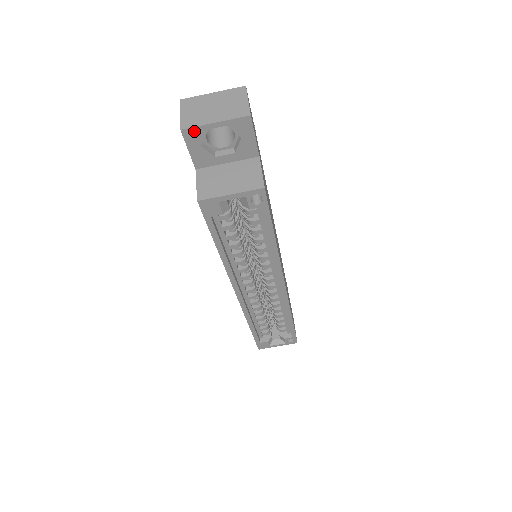
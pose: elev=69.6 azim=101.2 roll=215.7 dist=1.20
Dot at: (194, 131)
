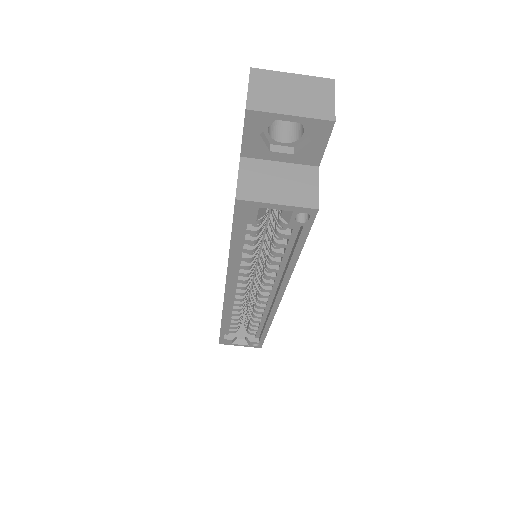
Dot at: (261, 116)
